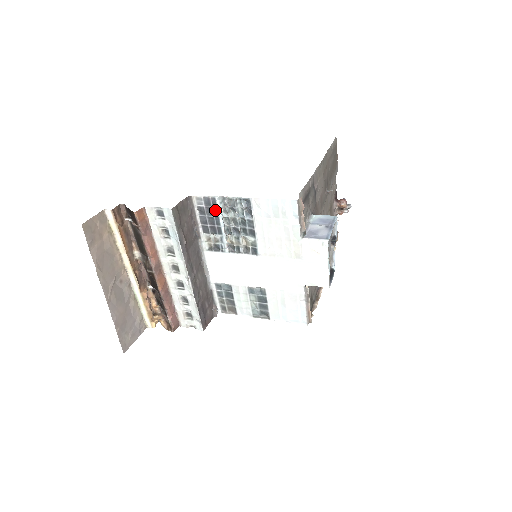
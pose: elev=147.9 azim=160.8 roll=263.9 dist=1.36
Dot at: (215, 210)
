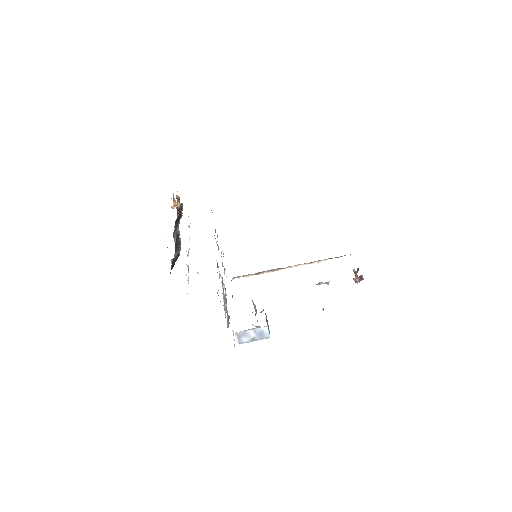
Dot at: occluded
